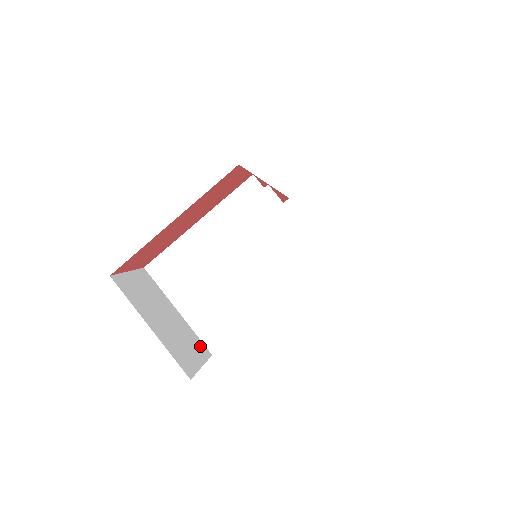
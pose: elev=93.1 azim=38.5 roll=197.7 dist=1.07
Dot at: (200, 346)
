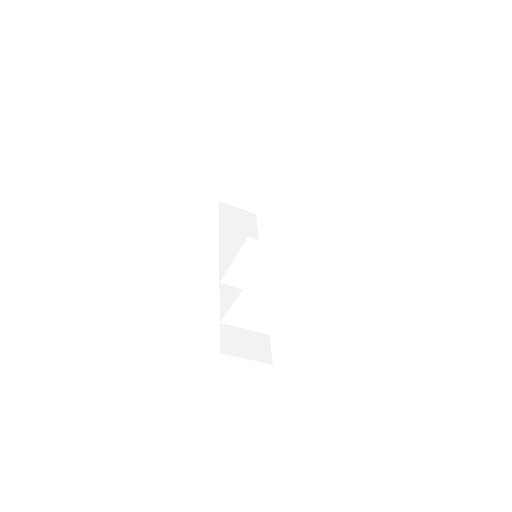
Dot at: (263, 338)
